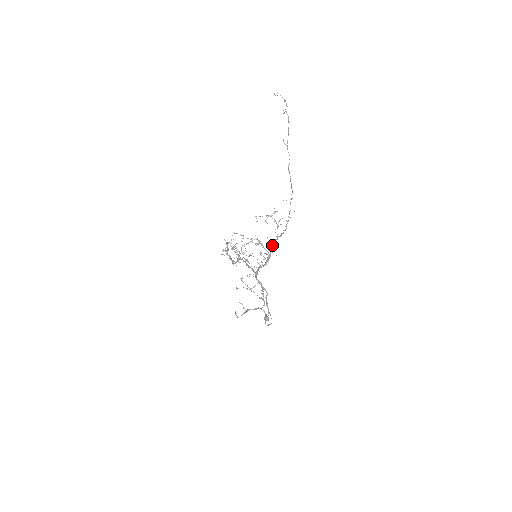
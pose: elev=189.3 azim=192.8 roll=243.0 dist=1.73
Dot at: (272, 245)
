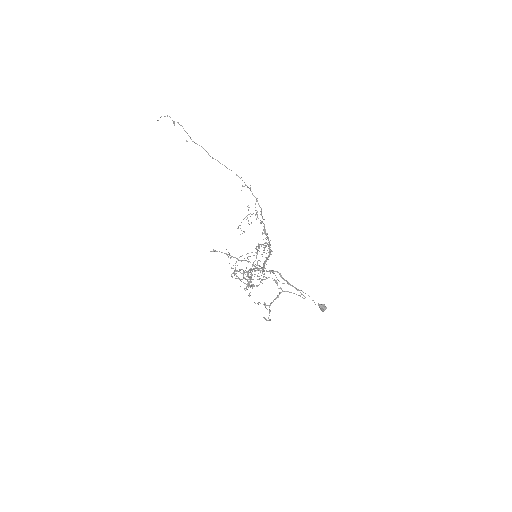
Dot at: (266, 235)
